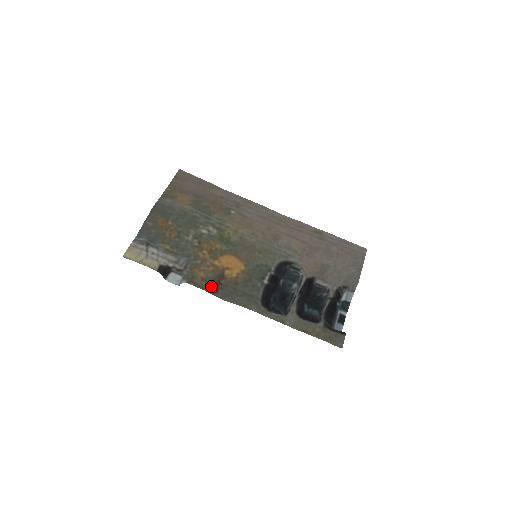
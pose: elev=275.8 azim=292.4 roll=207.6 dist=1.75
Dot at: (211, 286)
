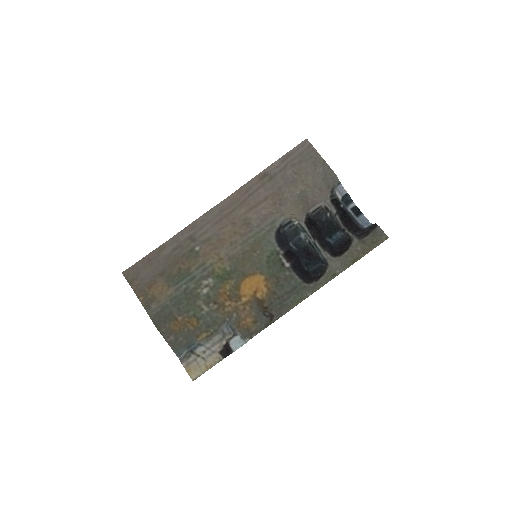
Dot at: (265, 318)
